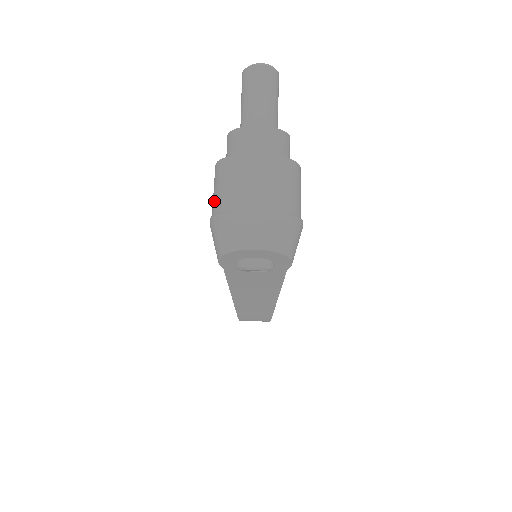
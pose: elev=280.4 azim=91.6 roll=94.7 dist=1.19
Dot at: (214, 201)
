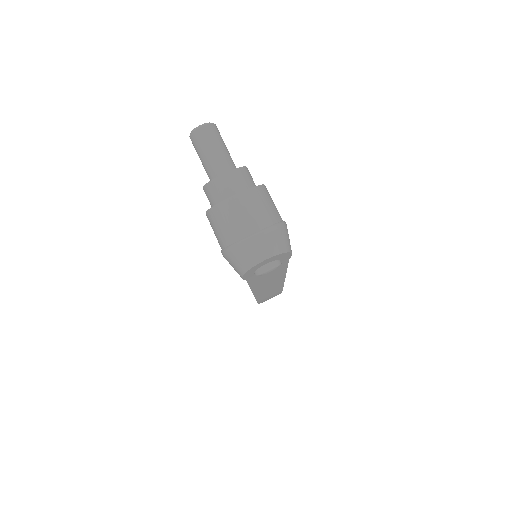
Dot at: (219, 239)
